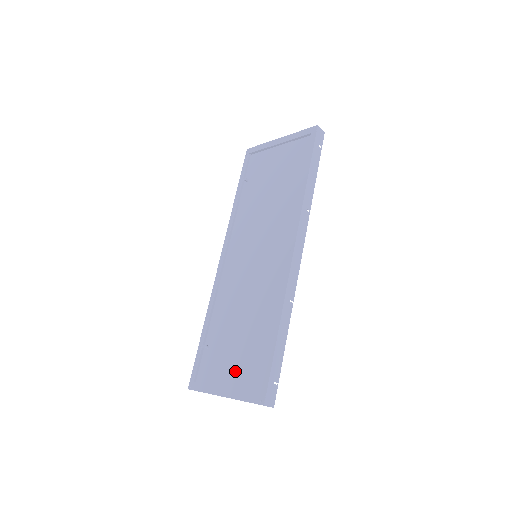
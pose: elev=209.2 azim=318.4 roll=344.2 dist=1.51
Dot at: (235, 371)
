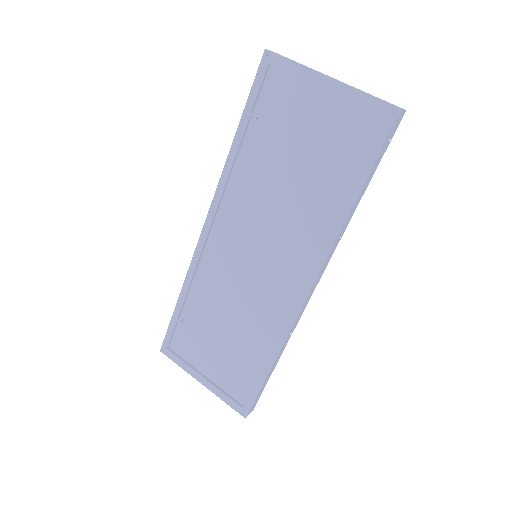
Dot at: (216, 367)
